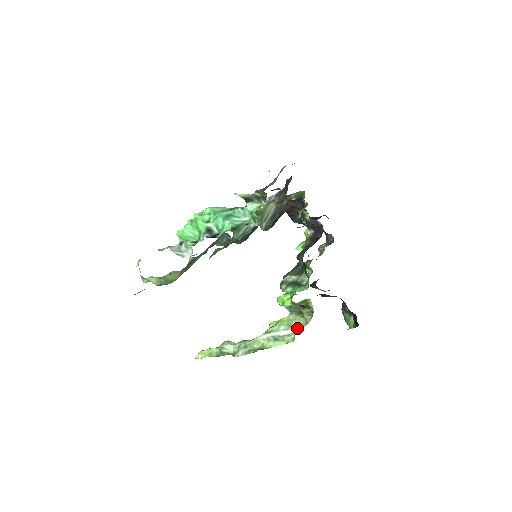
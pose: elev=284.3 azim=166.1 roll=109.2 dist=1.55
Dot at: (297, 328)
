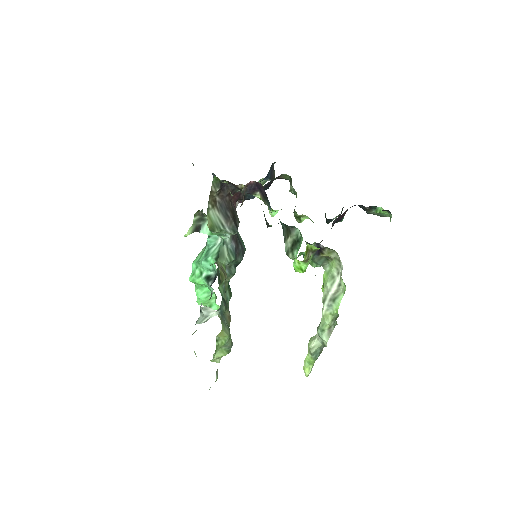
Dot at: (339, 272)
